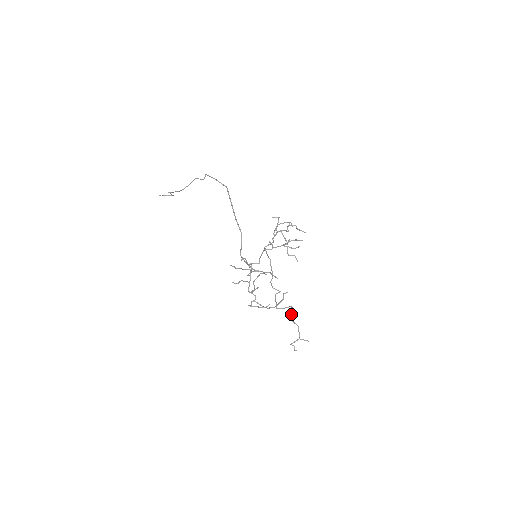
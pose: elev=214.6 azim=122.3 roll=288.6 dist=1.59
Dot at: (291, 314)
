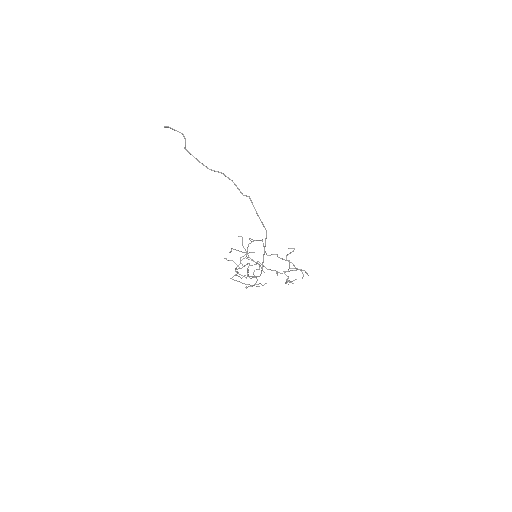
Dot at: occluded
